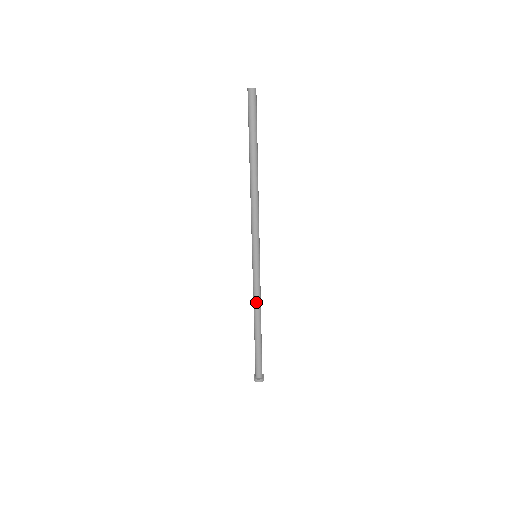
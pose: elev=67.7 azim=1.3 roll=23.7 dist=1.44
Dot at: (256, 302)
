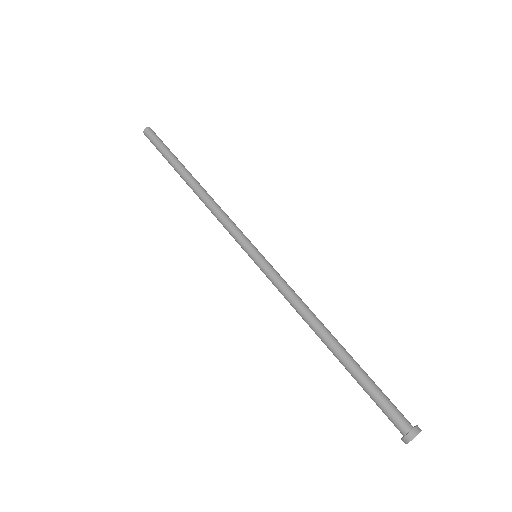
Dot at: (299, 307)
